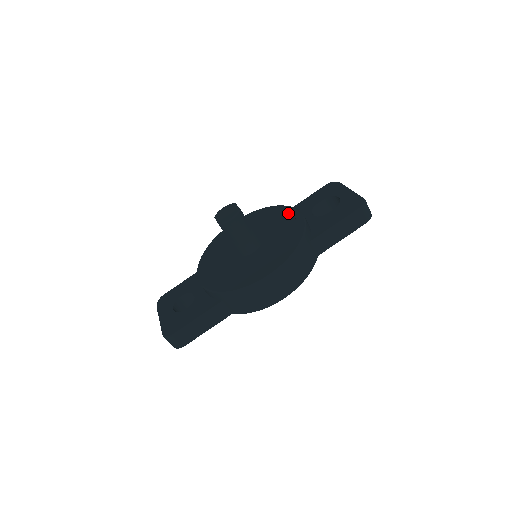
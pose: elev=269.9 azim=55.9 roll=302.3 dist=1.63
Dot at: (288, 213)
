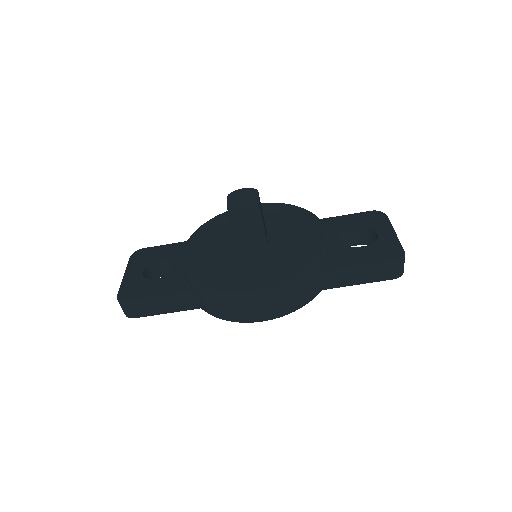
Dot at: (313, 225)
